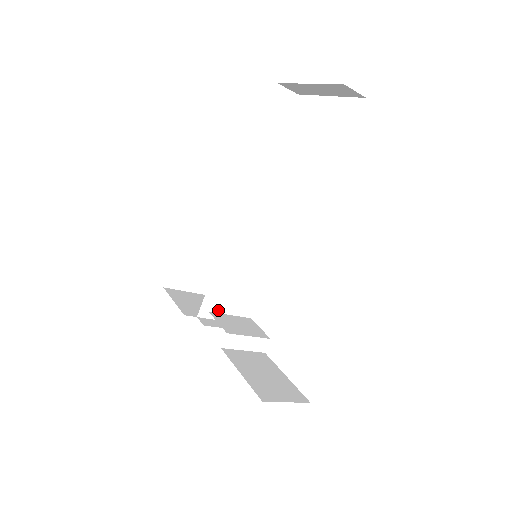
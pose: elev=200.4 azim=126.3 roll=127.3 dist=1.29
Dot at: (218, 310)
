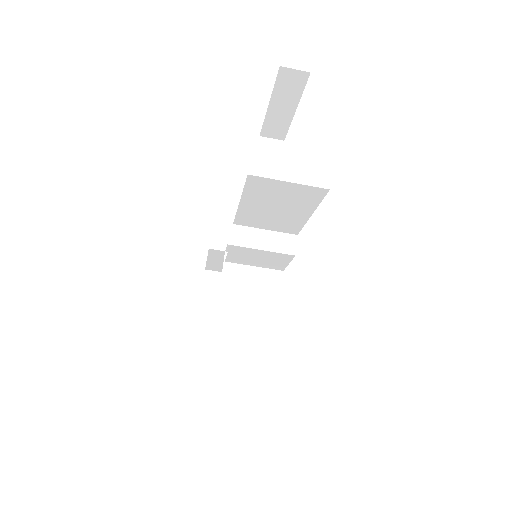
Dot at: occluded
